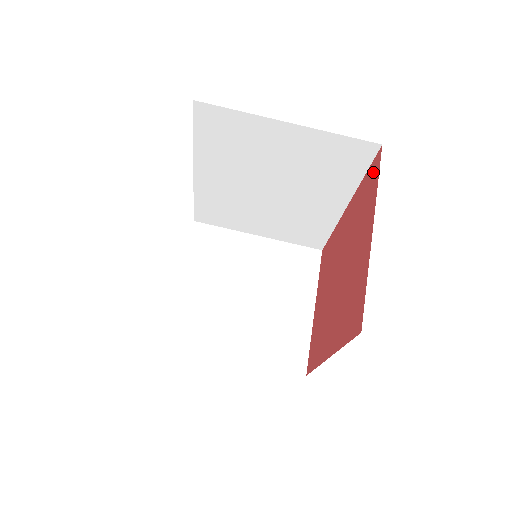
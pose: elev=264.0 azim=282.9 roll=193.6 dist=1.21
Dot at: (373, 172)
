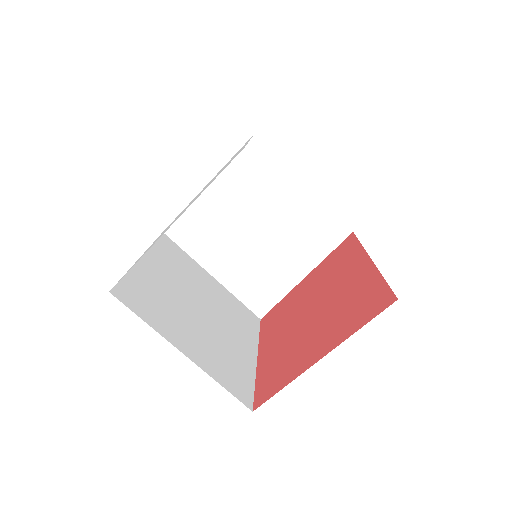
Dot at: (377, 303)
